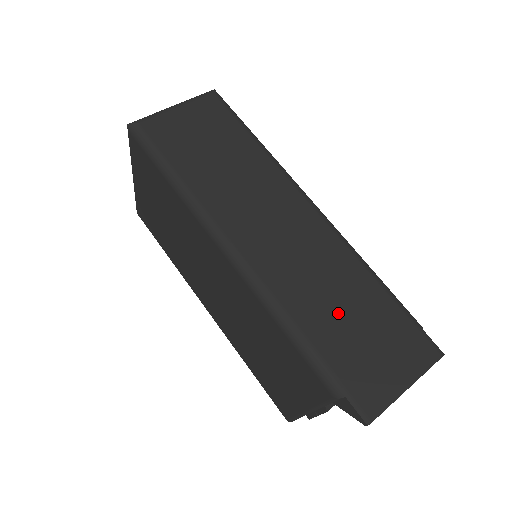
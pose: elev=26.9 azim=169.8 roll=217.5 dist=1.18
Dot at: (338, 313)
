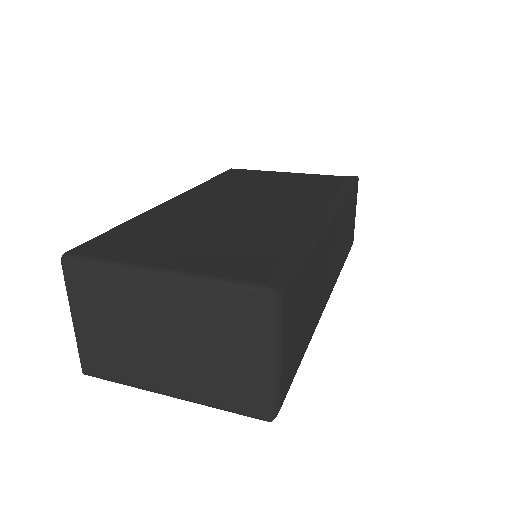
Dot at: occluded
